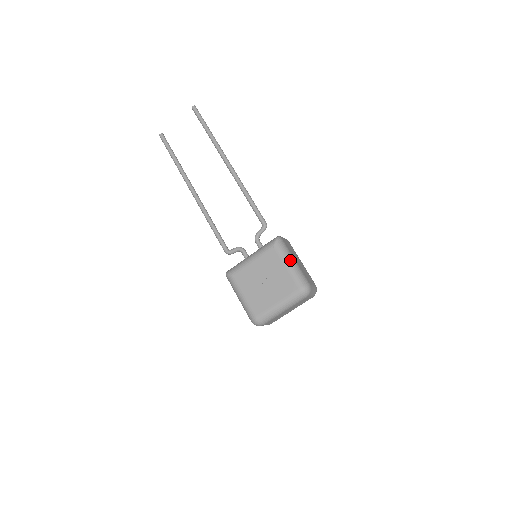
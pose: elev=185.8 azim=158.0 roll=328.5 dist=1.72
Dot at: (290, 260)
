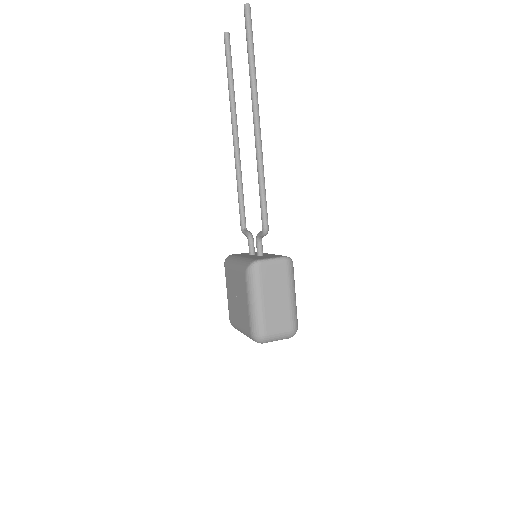
Dot at: (253, 298)
